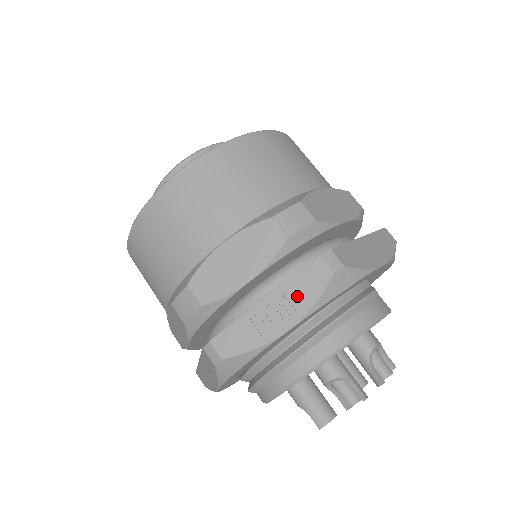
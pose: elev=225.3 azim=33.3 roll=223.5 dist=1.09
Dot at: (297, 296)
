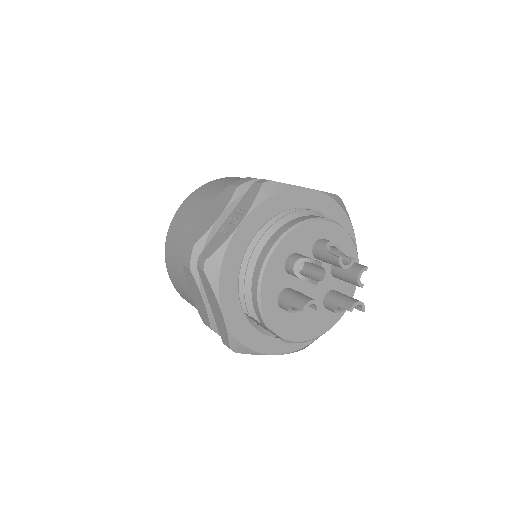
Dot at: (244, 205)
